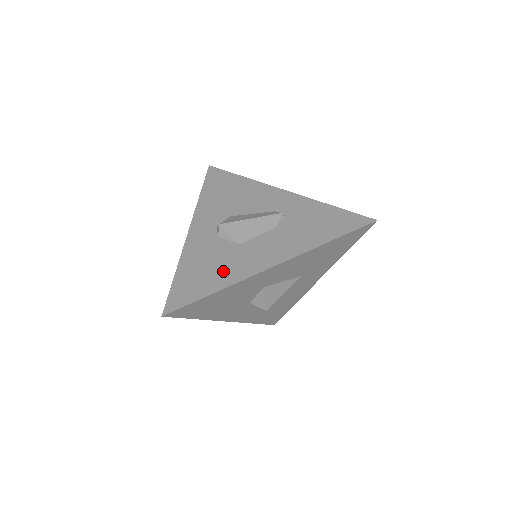
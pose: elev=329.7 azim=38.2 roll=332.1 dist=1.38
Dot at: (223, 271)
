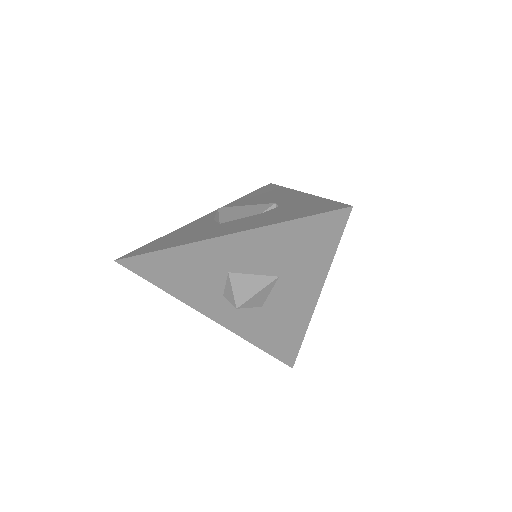
Dot at: (185, 238)
